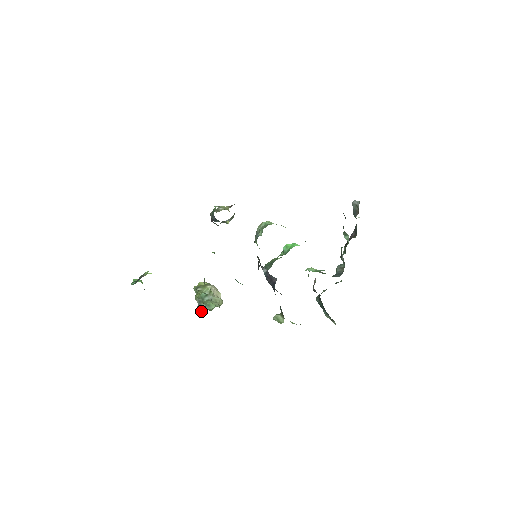
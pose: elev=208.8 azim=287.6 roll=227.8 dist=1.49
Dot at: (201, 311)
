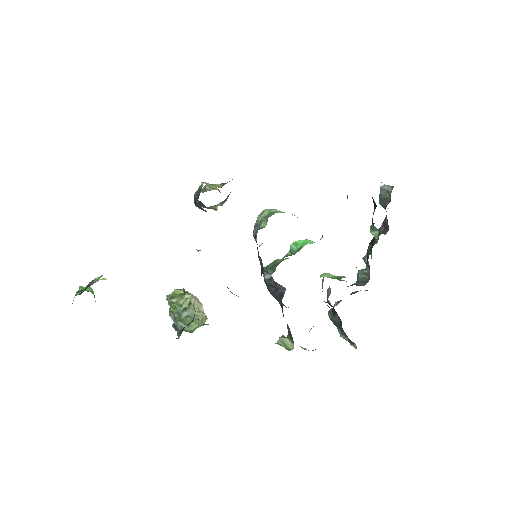
Dot at: (178, 333)
